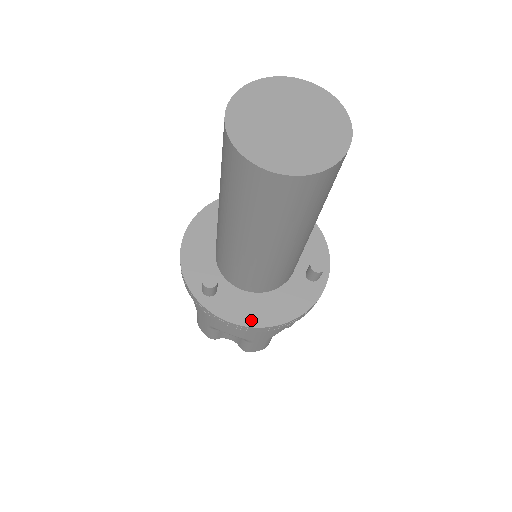
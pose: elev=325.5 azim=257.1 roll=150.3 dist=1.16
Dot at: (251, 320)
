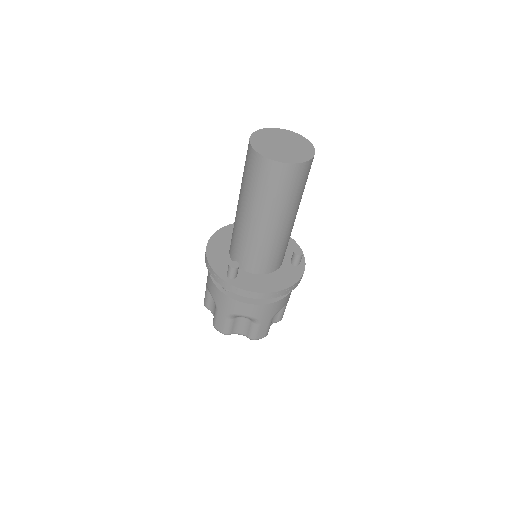
Dot at: (264, 289)
